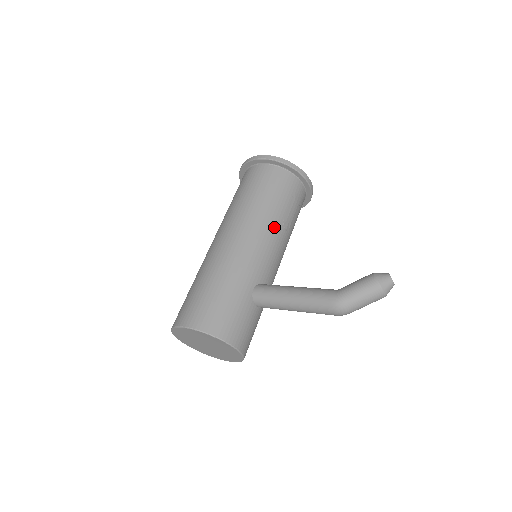
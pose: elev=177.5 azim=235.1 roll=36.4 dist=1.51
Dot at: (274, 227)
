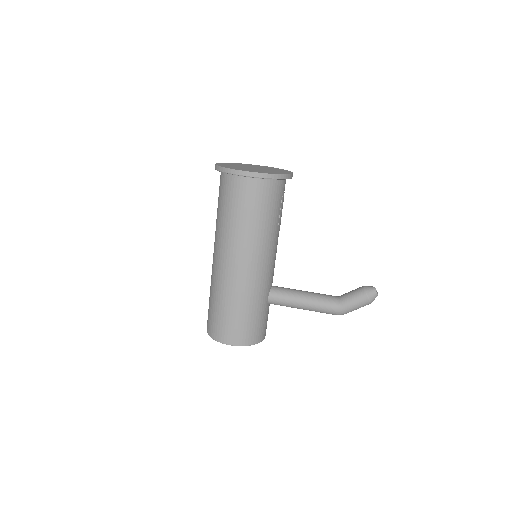
Dot at: (274, 241)
